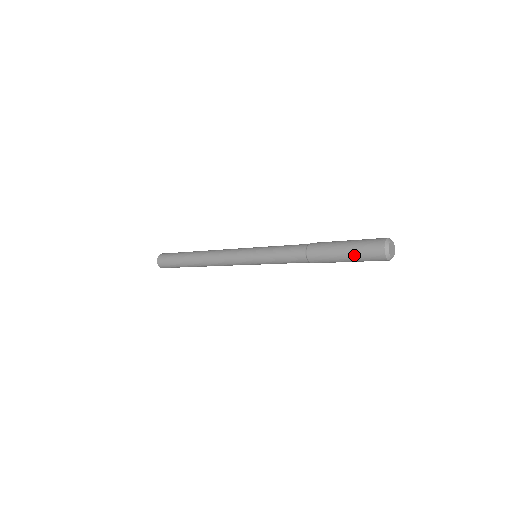
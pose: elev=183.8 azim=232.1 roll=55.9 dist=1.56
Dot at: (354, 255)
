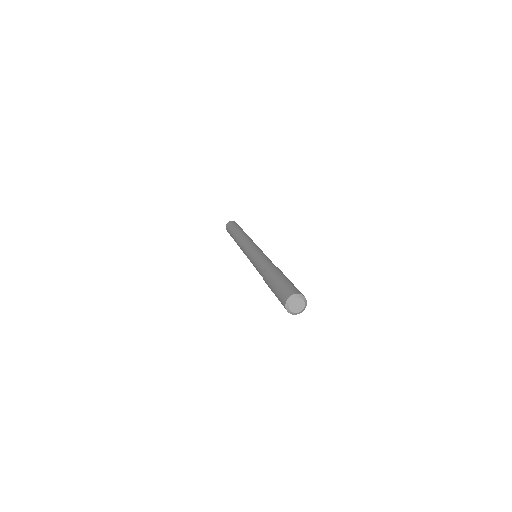
Dot at: (277, 297)
